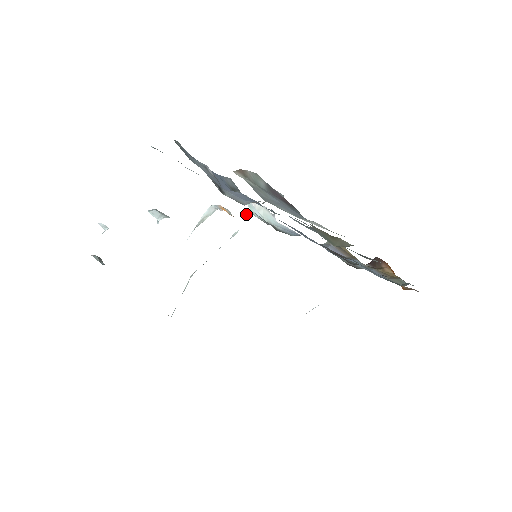
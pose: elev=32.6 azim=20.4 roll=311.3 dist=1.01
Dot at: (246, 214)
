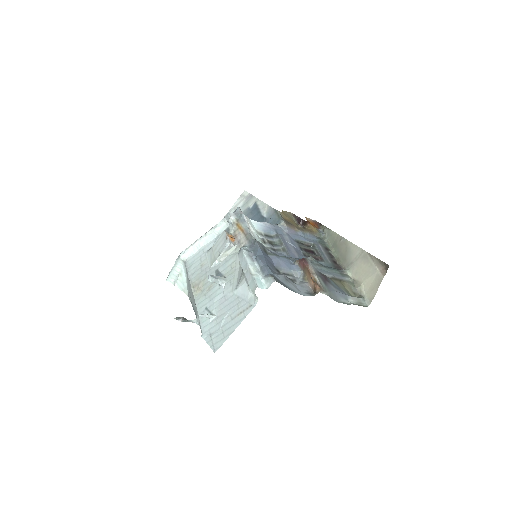
Dot at: (229, 221)
